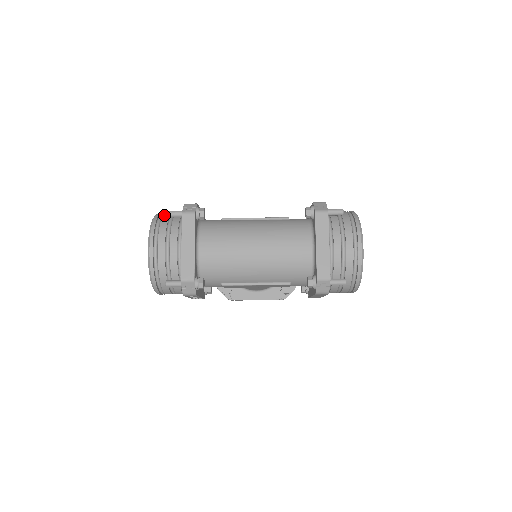
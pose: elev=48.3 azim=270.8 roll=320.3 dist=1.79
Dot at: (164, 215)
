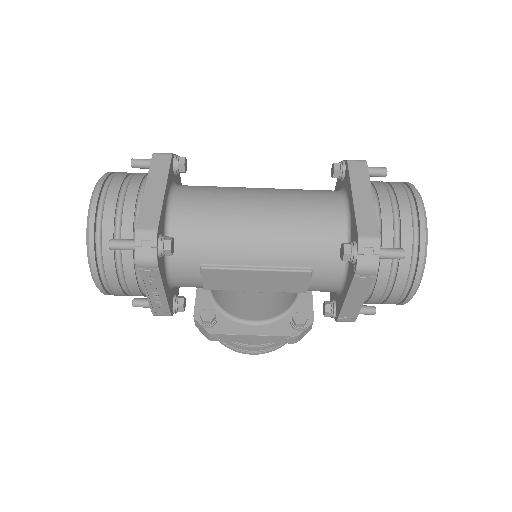
Dot at: occluded
